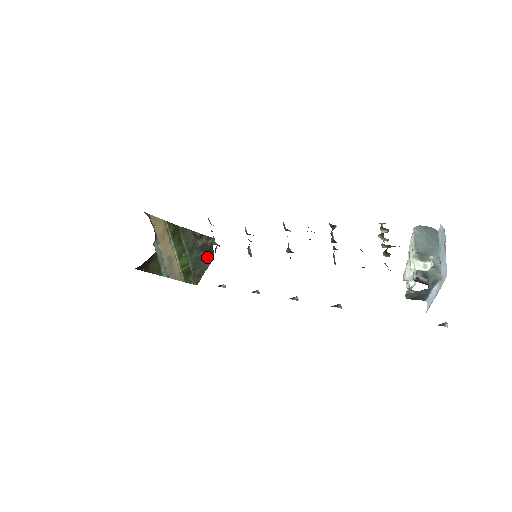
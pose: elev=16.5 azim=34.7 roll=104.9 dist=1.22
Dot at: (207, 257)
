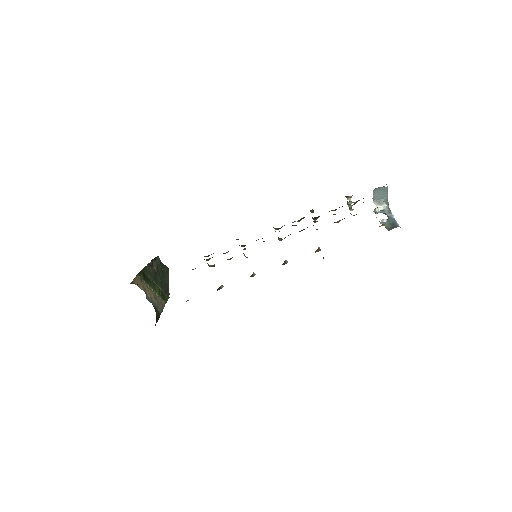
Dot at: (165, 273)
